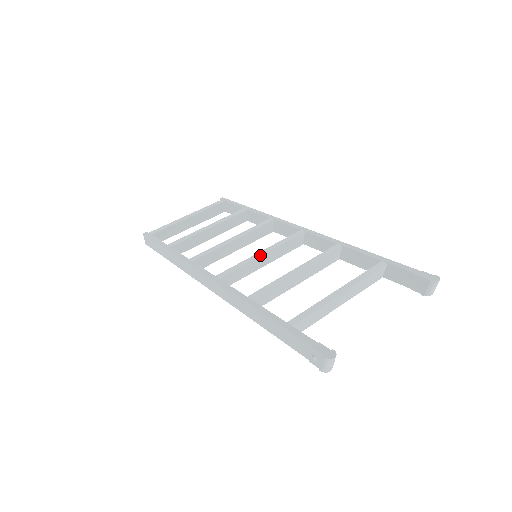
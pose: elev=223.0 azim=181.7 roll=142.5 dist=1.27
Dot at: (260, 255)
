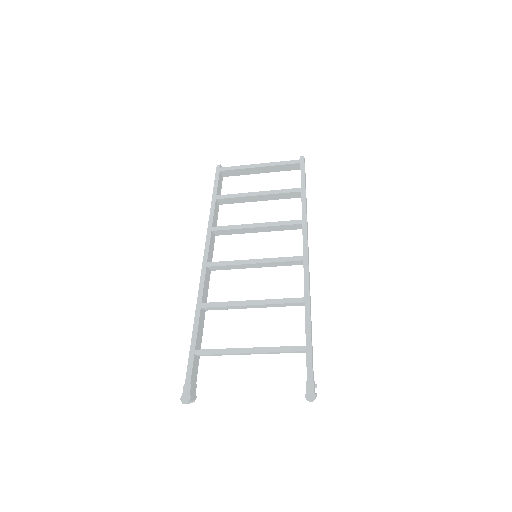
Dot at: (251, 262)
